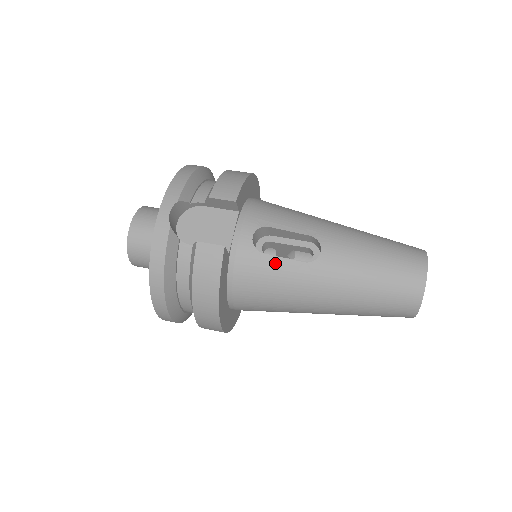
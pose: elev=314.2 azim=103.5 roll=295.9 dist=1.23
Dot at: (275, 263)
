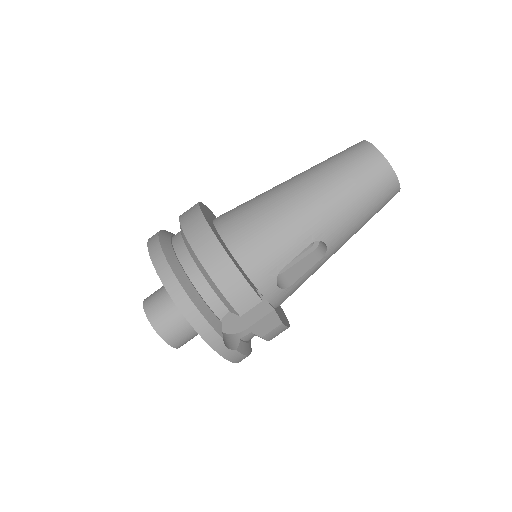
Dot at: (303, 279)
